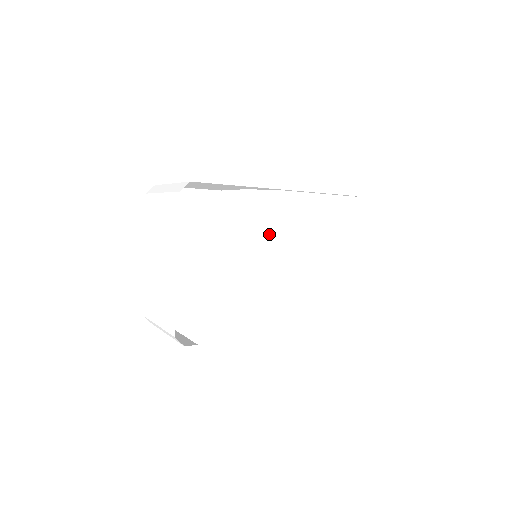
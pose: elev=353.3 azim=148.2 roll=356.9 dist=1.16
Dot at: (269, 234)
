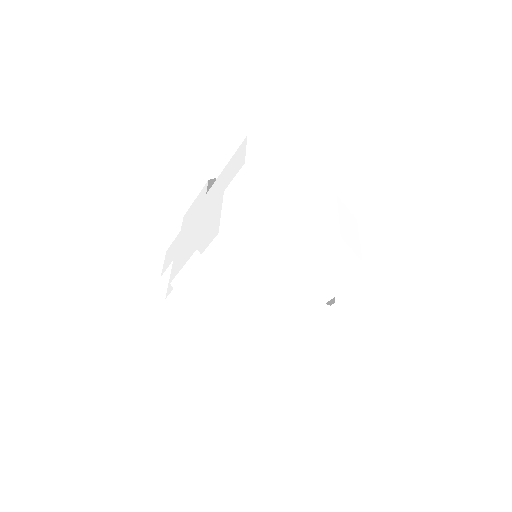
Dot at: (260, 147)
